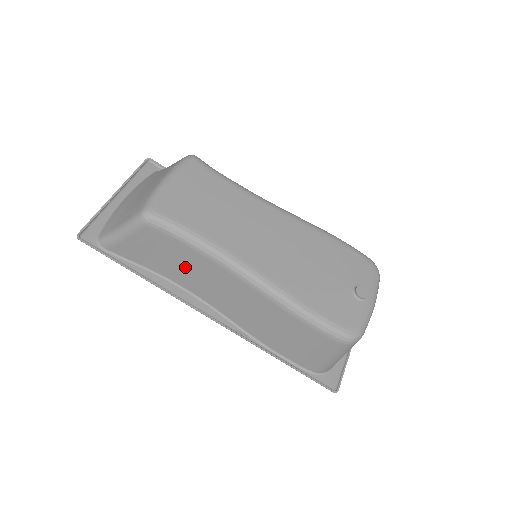
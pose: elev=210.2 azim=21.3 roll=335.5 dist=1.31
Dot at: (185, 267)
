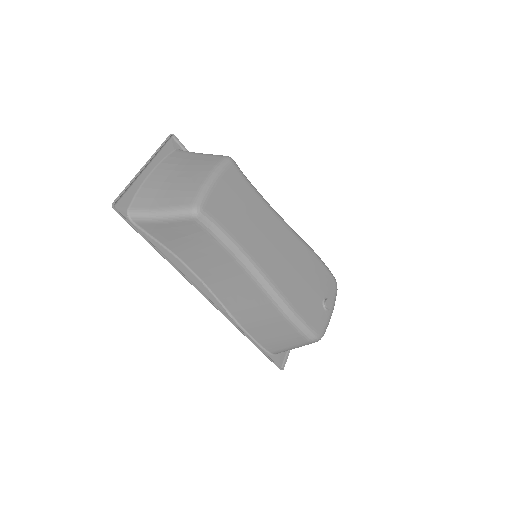
Dot at: (206, 257)
